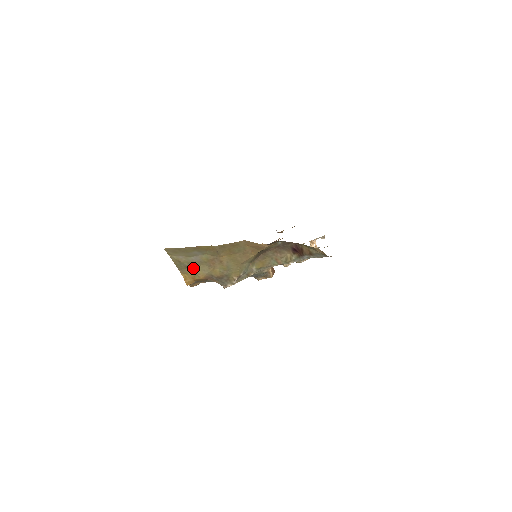
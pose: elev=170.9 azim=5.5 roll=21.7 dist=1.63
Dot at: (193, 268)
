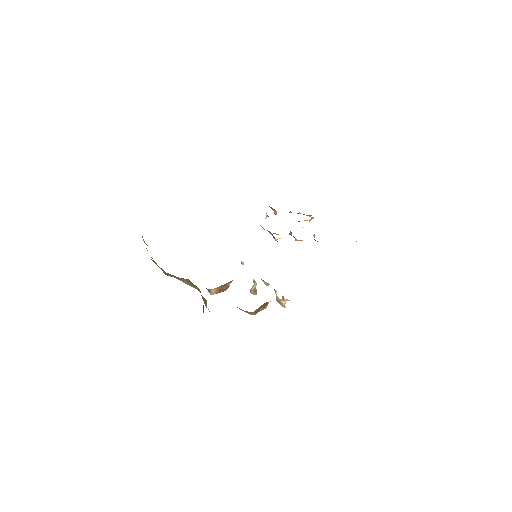
Dot at: occluded
